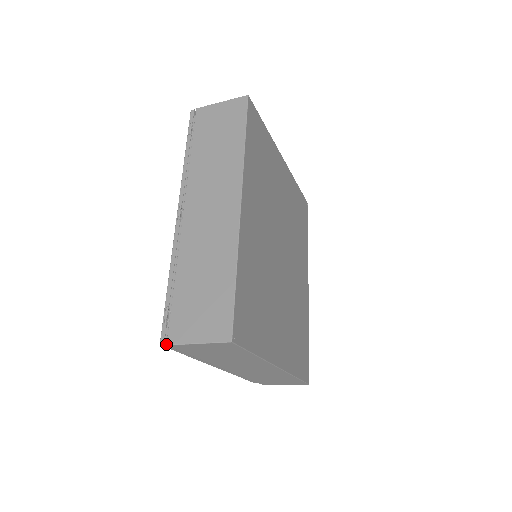
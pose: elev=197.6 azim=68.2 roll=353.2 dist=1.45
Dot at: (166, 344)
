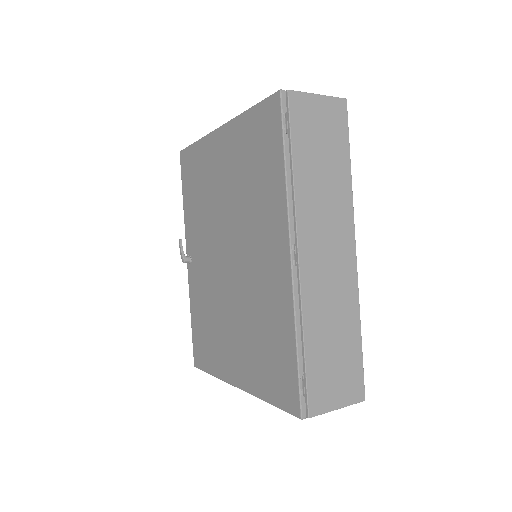
Dot at: occluded
